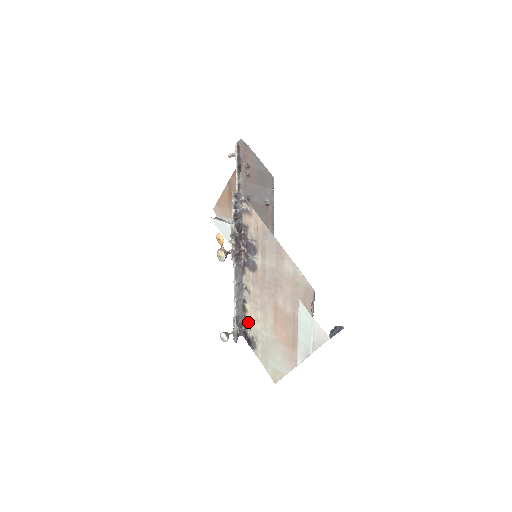
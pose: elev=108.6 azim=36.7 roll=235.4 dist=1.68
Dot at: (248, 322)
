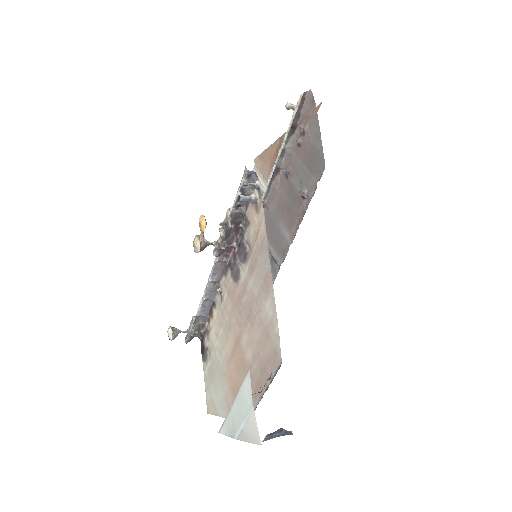
Dot at: (209, 329)
